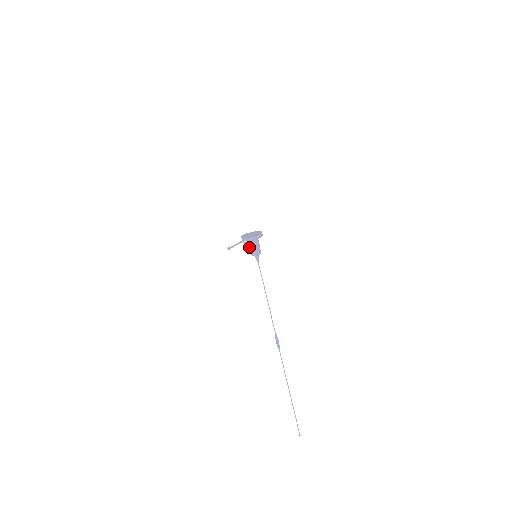
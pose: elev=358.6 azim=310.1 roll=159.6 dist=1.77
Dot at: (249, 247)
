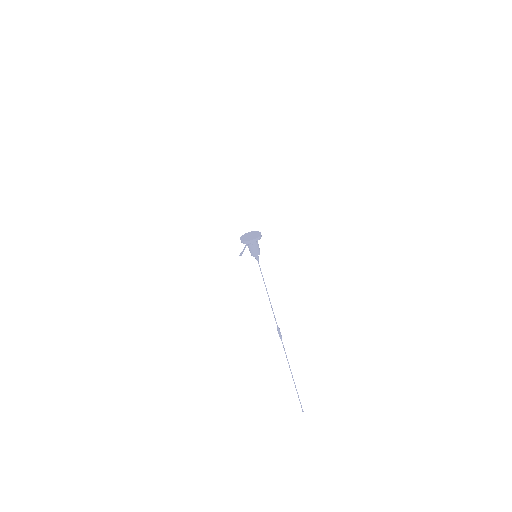
Dot at: (249, 249)
